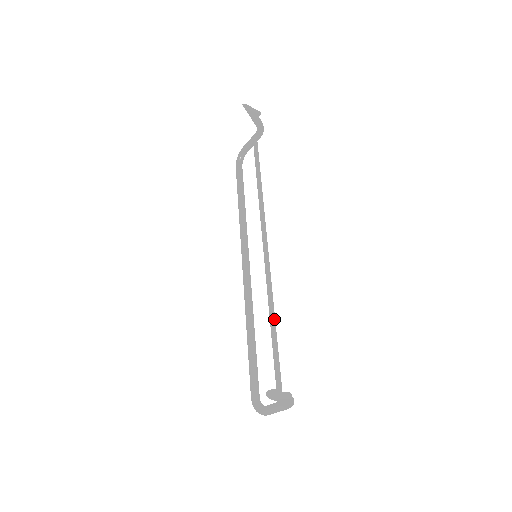
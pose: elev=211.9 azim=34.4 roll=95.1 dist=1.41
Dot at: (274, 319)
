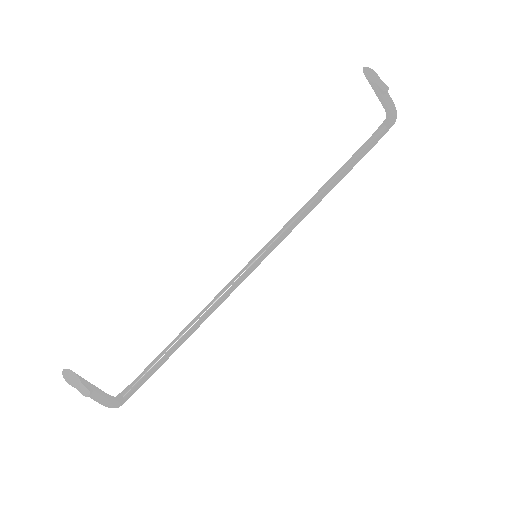
Dot at: (192, 326)
